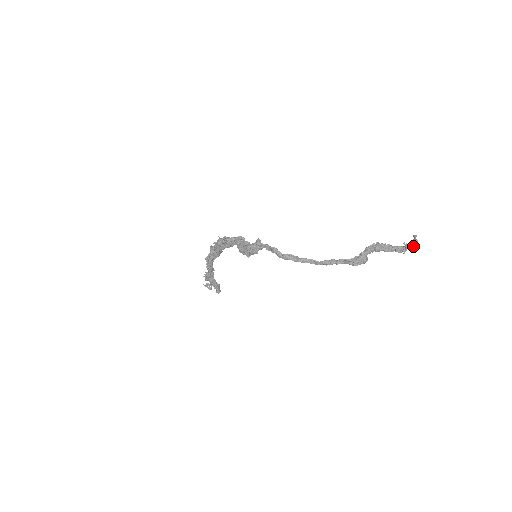
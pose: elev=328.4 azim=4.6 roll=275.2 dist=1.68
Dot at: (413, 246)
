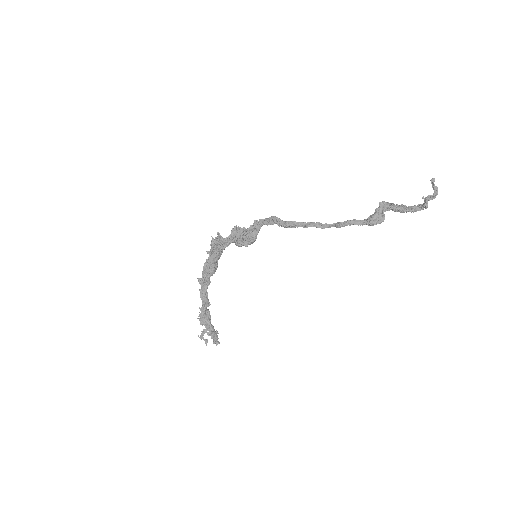
Dot at: (434, 196)
